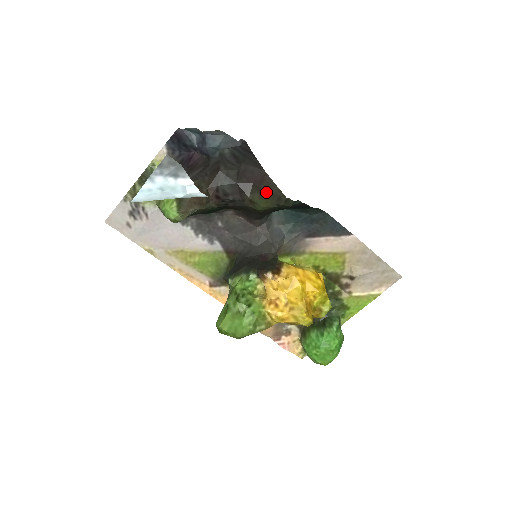
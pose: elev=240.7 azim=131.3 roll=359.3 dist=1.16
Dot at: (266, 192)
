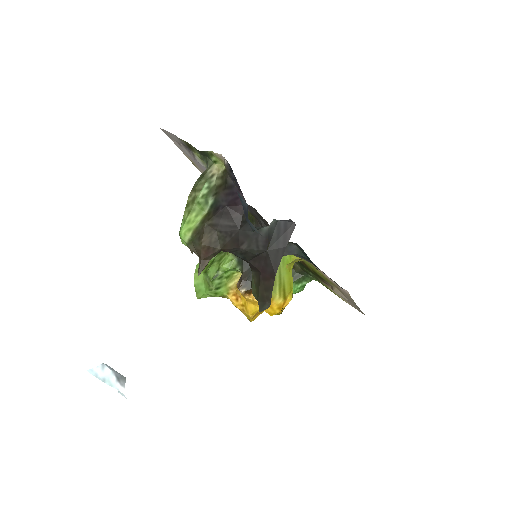
Dot at: (261, 289)
